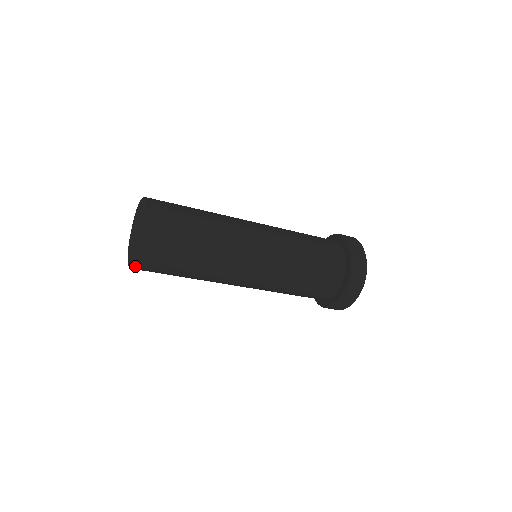
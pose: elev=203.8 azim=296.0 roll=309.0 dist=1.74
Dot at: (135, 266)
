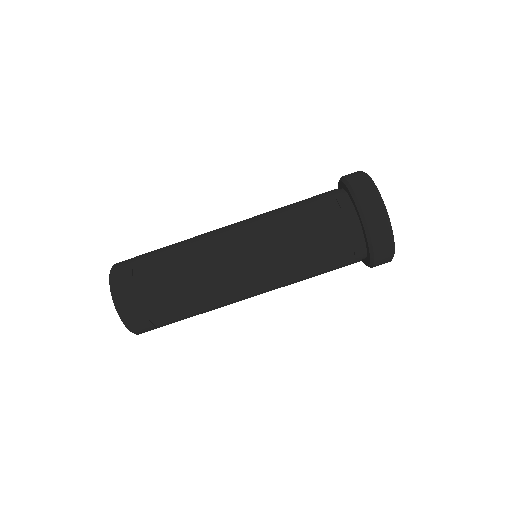
Dot at: (117, 303)
